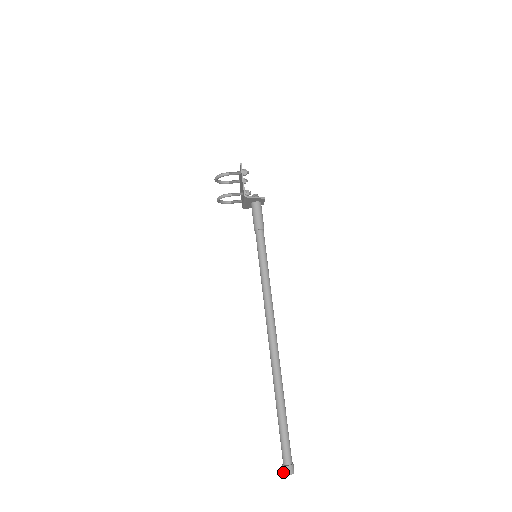
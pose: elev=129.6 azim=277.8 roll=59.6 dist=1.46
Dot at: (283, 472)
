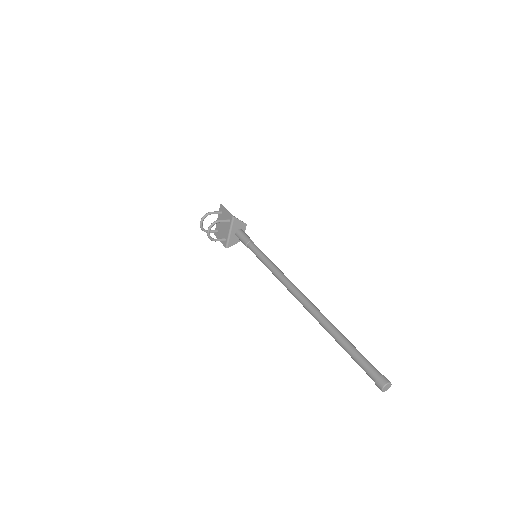
Dot at: (381, 386)
